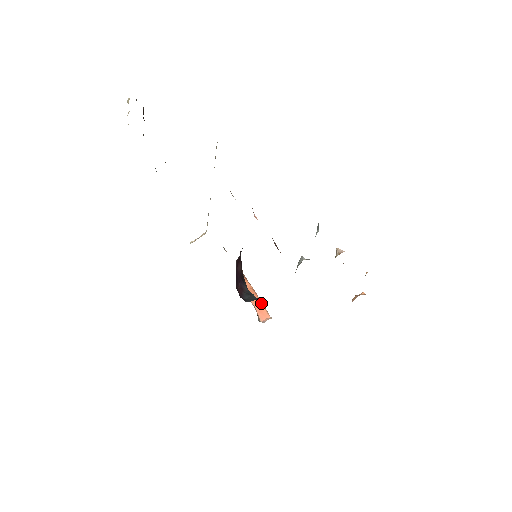
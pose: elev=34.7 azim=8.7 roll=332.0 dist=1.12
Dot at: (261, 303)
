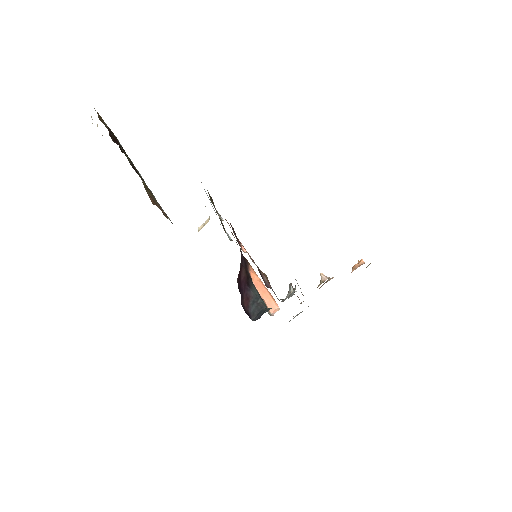
Dot at: (269, 295)
